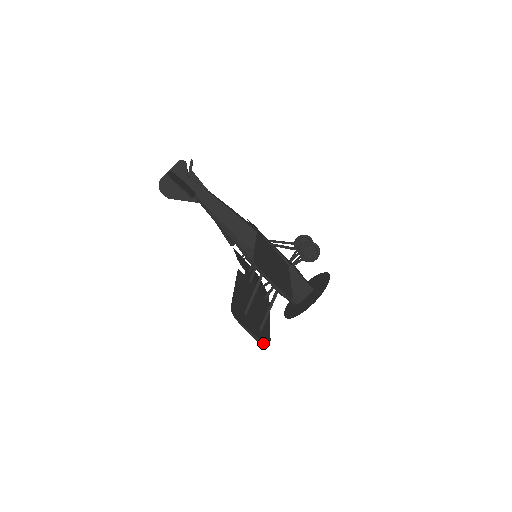
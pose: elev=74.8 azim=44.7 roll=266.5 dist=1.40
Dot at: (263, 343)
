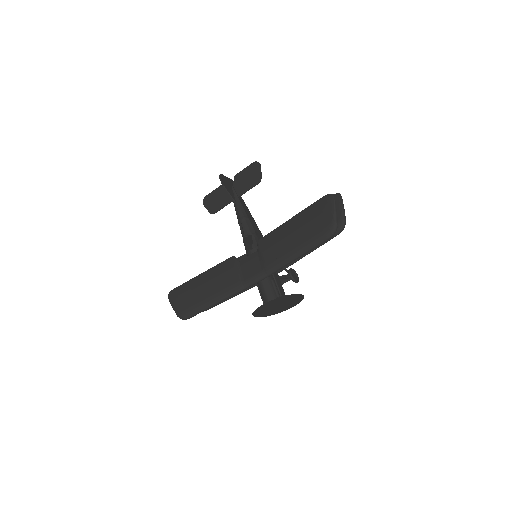
Dot at: (337, 226)
